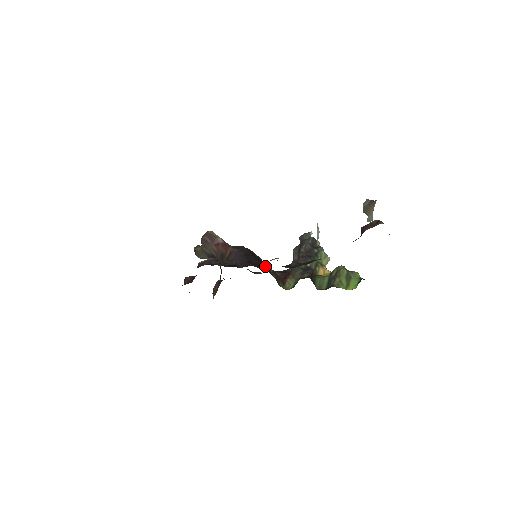
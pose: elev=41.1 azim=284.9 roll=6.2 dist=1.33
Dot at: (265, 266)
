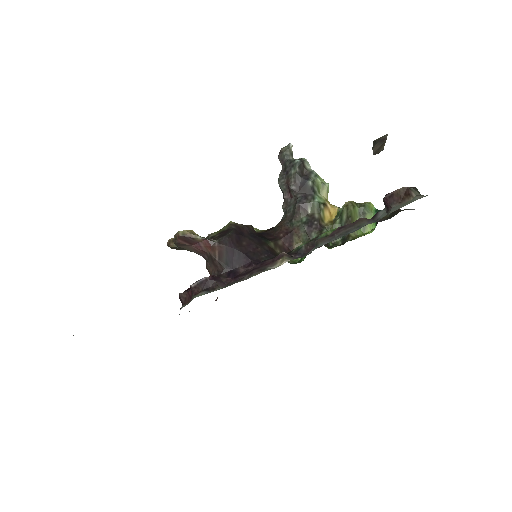
Dot at: (264, 245)
